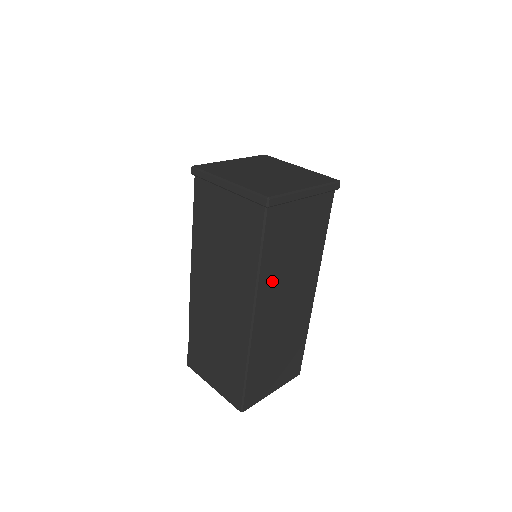
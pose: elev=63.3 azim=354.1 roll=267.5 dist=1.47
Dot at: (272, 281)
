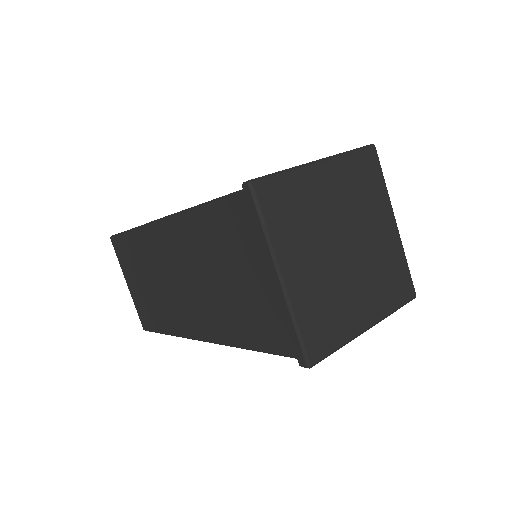
Dot at: occluded
